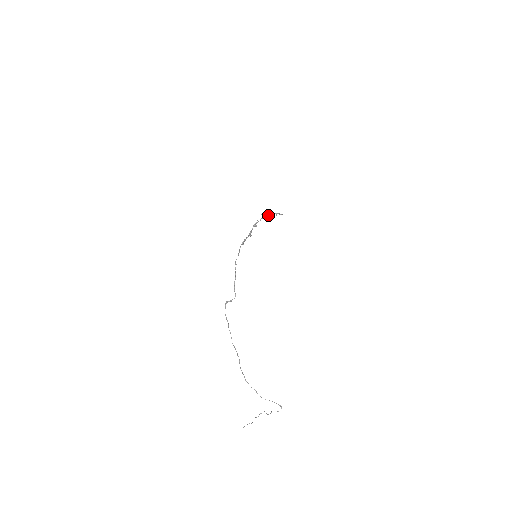
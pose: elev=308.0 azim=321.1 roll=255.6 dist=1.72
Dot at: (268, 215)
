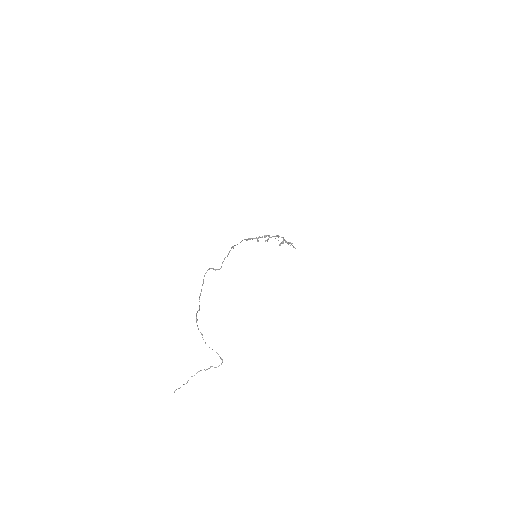
Dot at: (282, 241)
